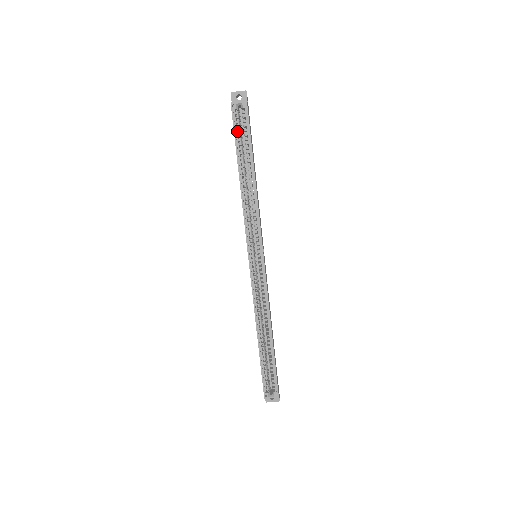
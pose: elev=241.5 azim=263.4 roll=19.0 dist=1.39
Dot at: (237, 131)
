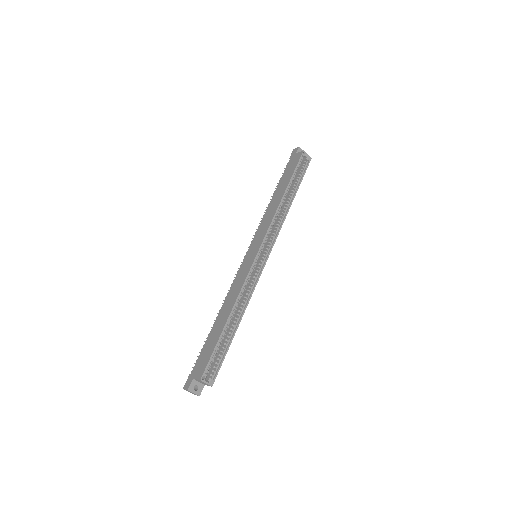
Dot at: (297, 168)
